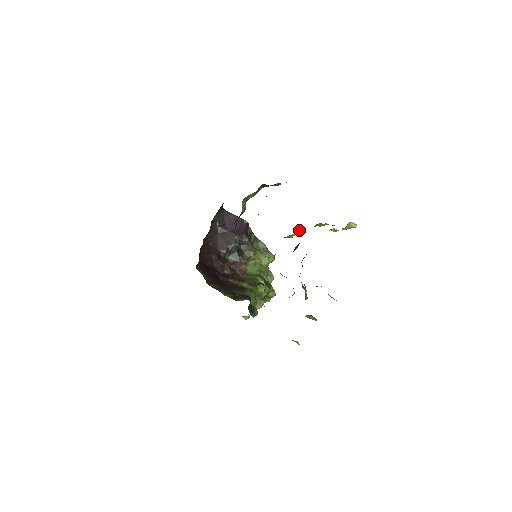
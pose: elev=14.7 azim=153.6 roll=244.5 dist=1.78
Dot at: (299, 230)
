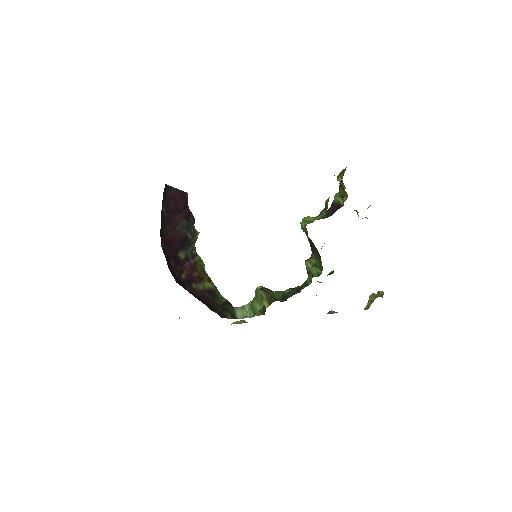
Dot at: occluded
